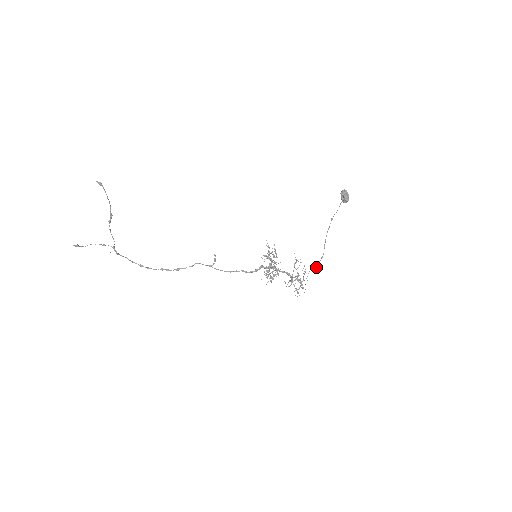
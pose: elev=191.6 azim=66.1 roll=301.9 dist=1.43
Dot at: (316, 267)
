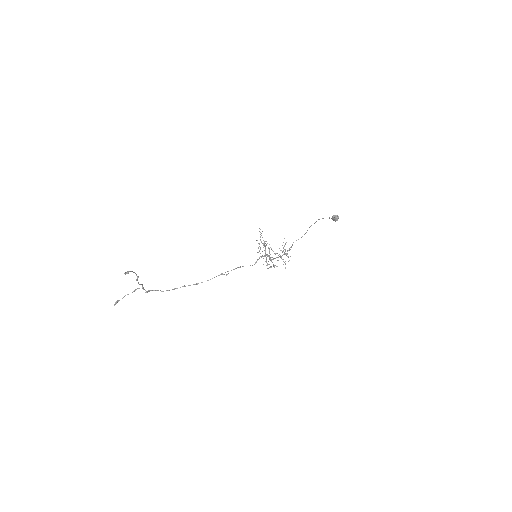
Dot at: occluded
